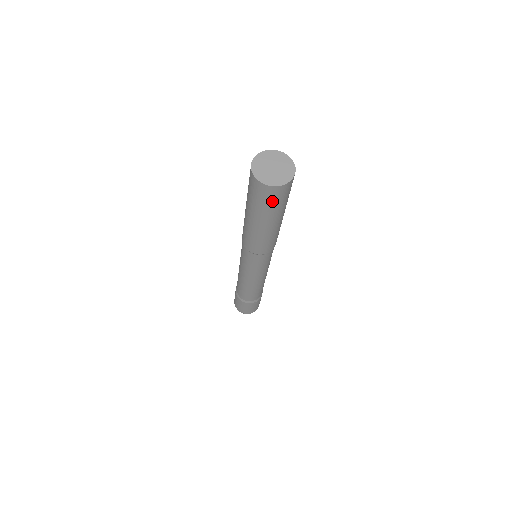
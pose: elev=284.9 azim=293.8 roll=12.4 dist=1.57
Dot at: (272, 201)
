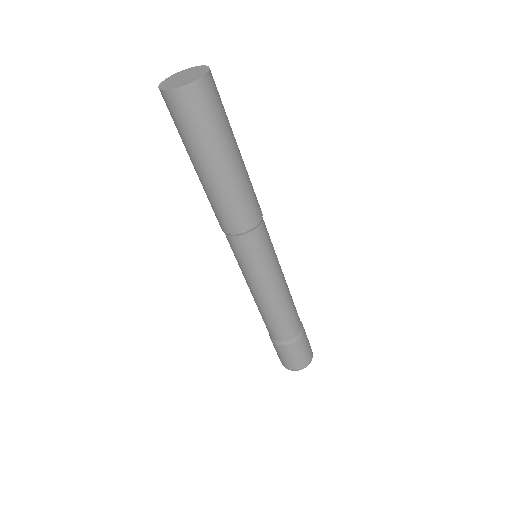
Dot at: (176, 120)
